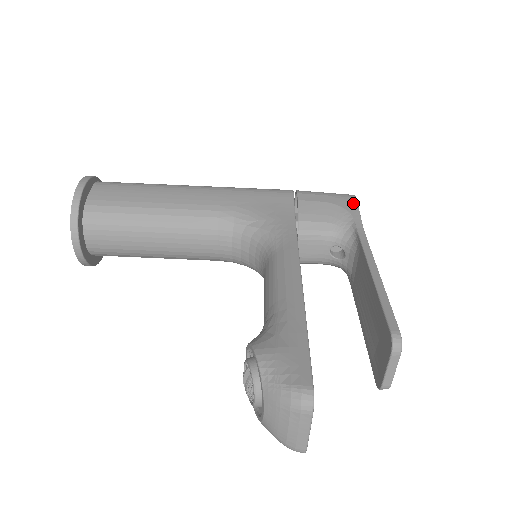
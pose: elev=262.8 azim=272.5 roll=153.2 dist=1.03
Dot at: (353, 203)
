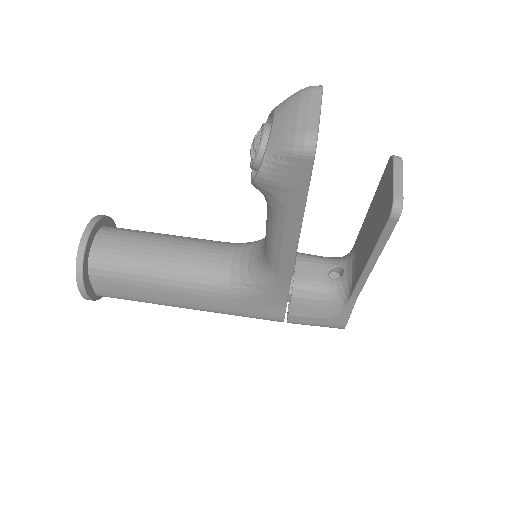
Dot at: occluded
